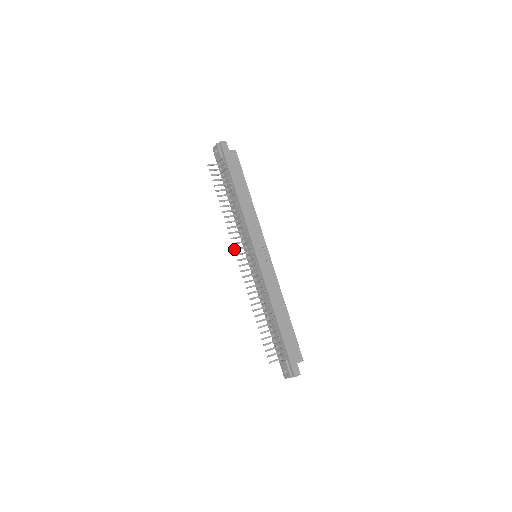
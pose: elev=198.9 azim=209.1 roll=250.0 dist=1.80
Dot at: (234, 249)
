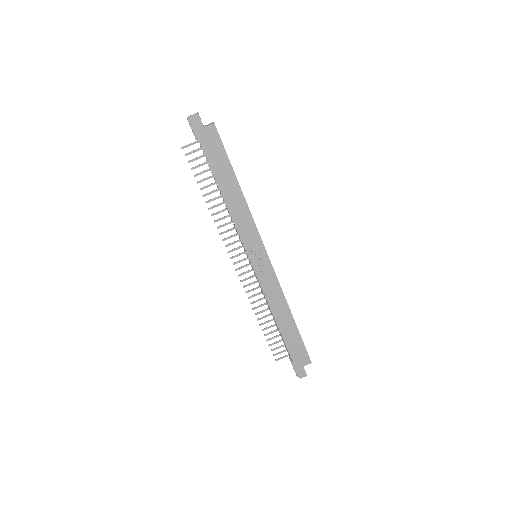
Dot at: (228, 252)
